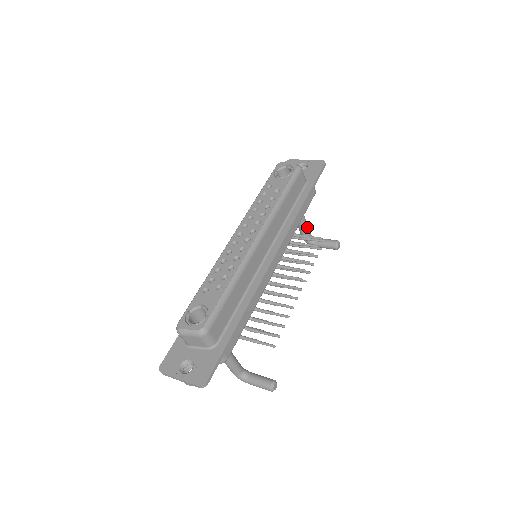
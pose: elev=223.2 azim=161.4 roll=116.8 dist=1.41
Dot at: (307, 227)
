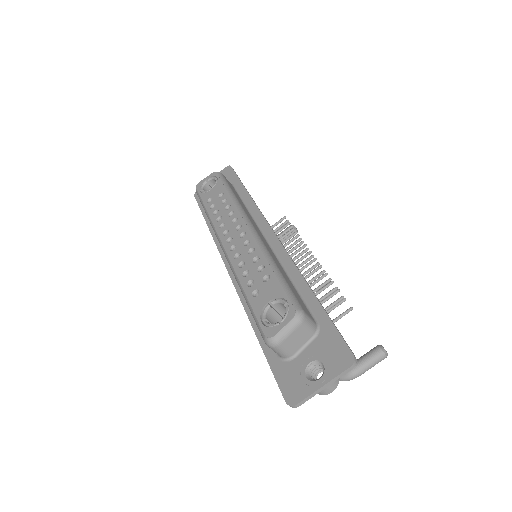
Dot at: occluded
